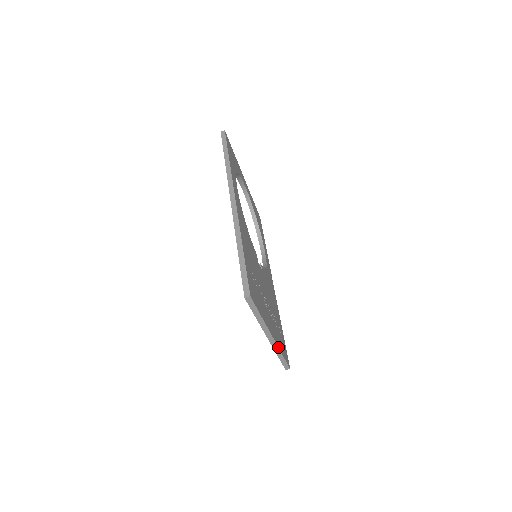
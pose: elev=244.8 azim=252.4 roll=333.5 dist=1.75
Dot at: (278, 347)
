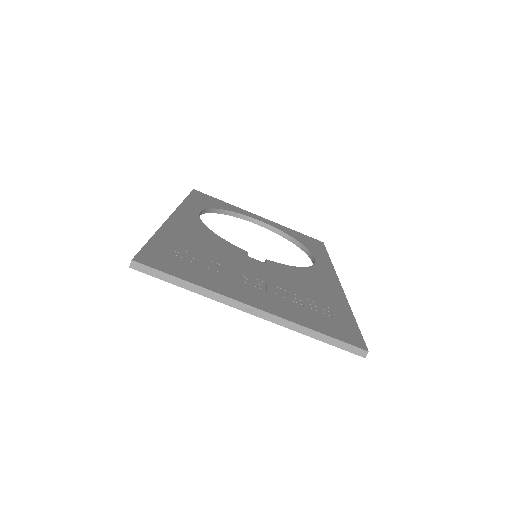
Dot at: (287, 320)
